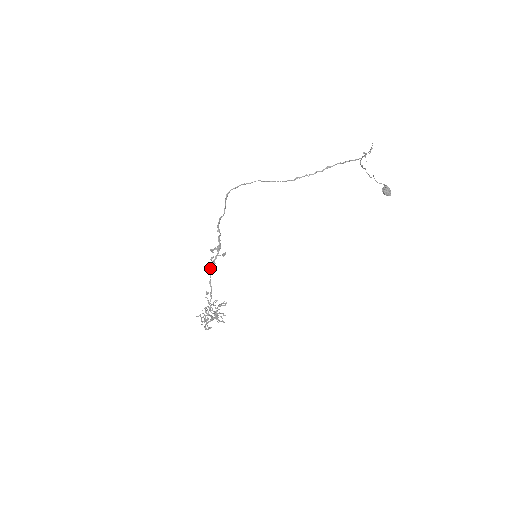
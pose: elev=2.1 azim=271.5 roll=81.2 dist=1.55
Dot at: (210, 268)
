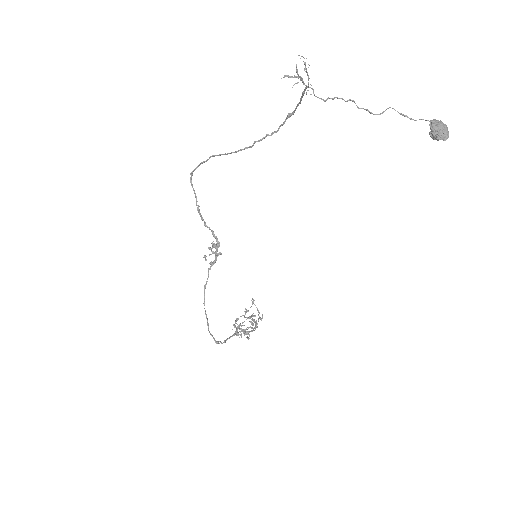
Dot at: (208, 270)
